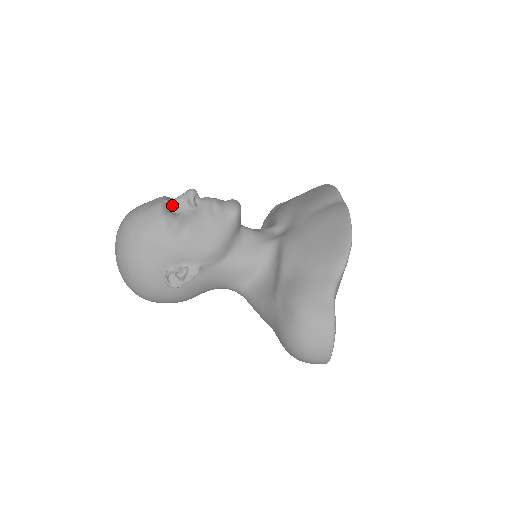
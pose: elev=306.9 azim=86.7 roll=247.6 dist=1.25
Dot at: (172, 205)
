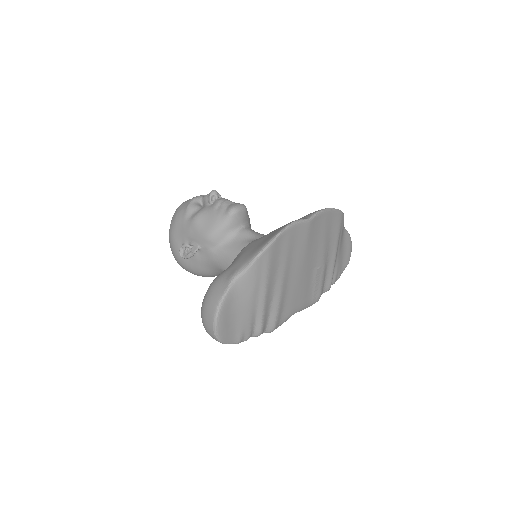
Dot at: (203, 200)
